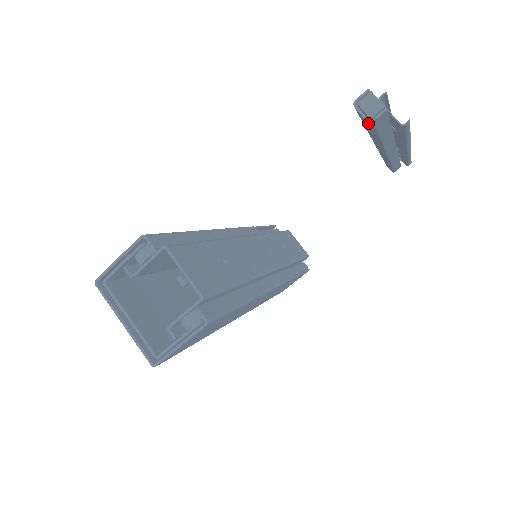
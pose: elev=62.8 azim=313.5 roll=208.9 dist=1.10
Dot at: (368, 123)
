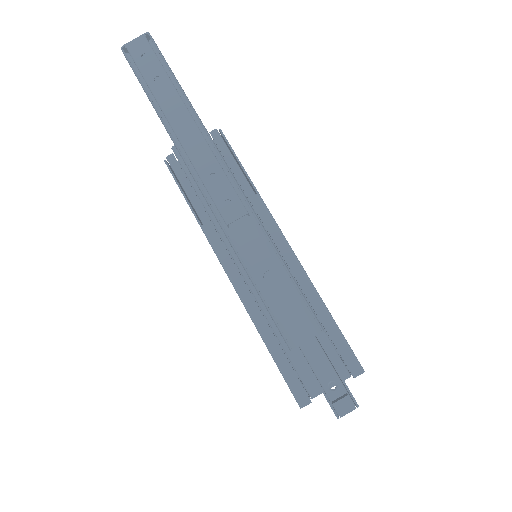
Dot at: occluded
